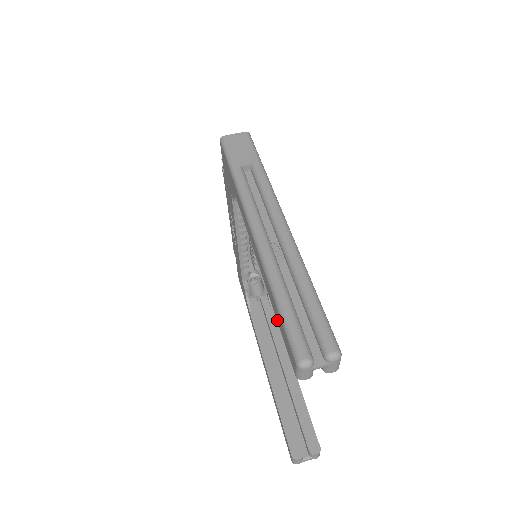
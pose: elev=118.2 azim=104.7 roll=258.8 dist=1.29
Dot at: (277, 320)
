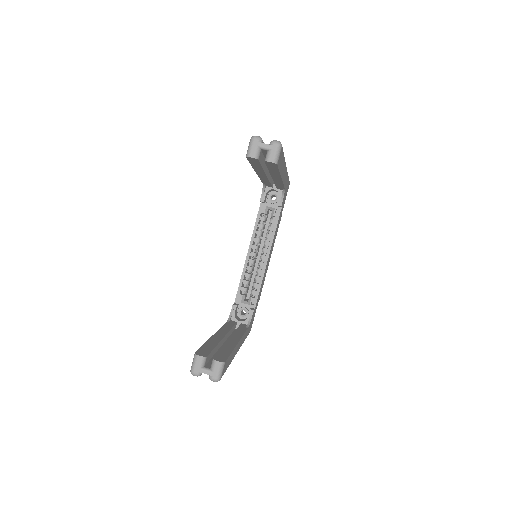
Dot at: occluded
